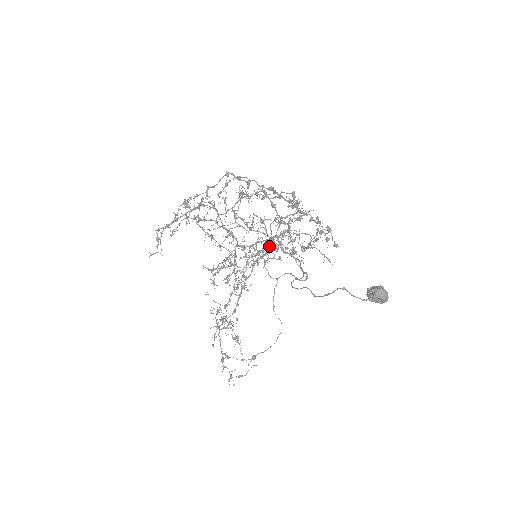
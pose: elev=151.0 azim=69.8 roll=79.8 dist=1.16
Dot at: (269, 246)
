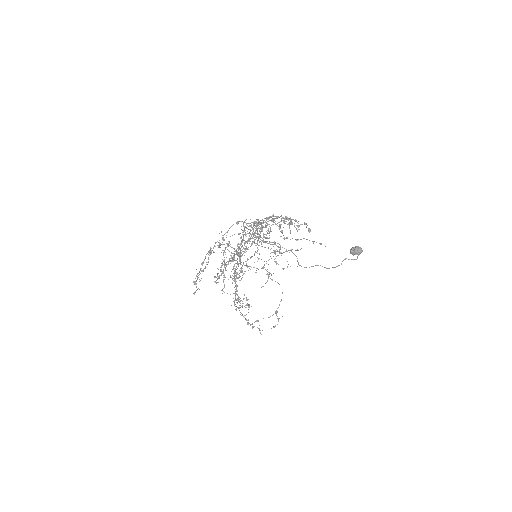
Dot at: (242, 240)
